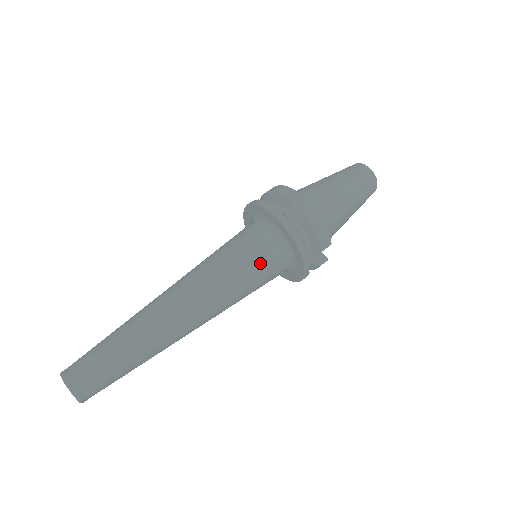
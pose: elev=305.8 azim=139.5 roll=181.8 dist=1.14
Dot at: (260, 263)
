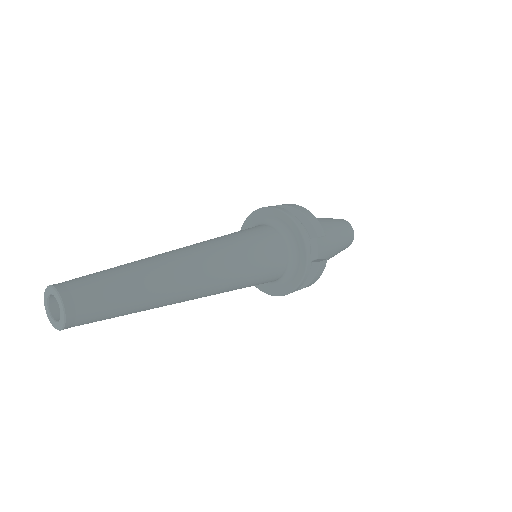
Dot at: (261, 238)
